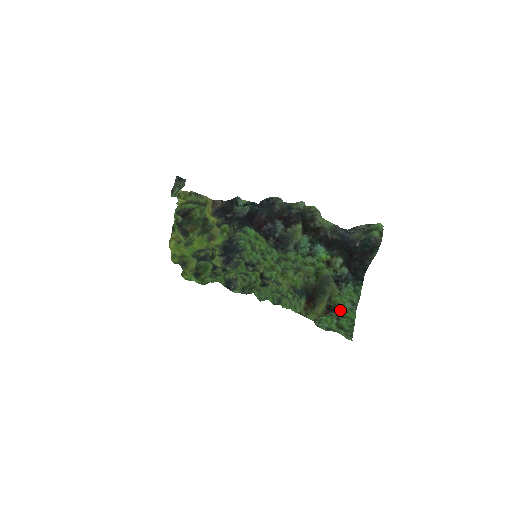
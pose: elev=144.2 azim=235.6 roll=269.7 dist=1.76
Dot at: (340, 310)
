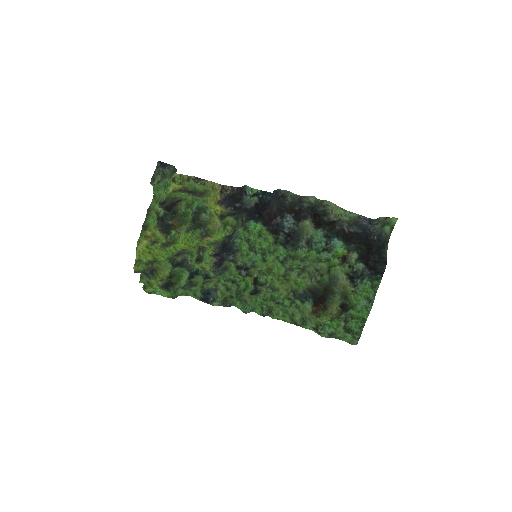
Dot at: (351, 310)
